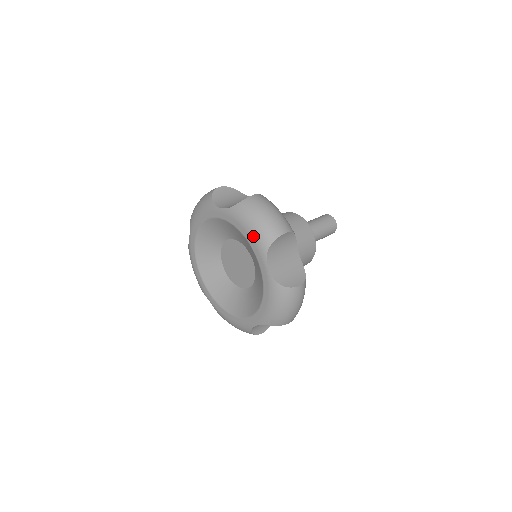
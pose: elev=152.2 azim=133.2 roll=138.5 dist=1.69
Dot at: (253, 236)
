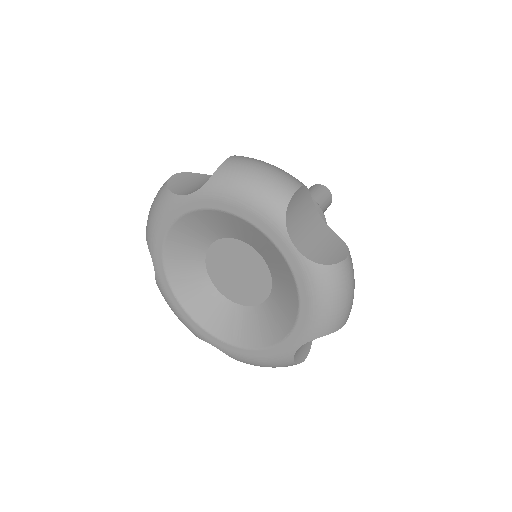
Dot at: (255, 209)
